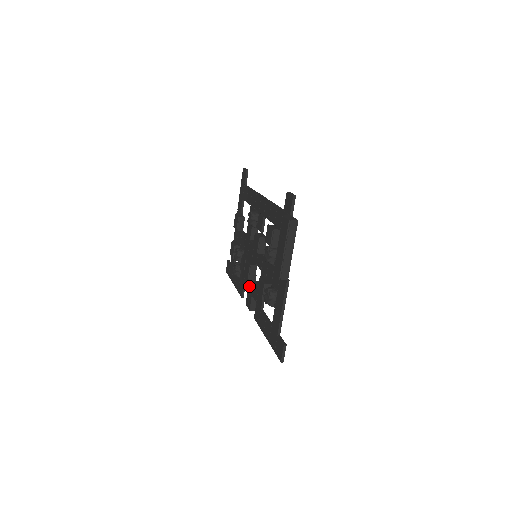
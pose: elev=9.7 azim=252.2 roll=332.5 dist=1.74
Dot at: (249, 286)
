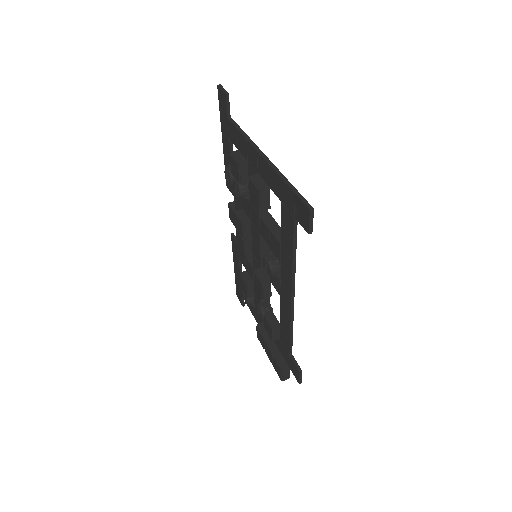
Dot at: occluded
